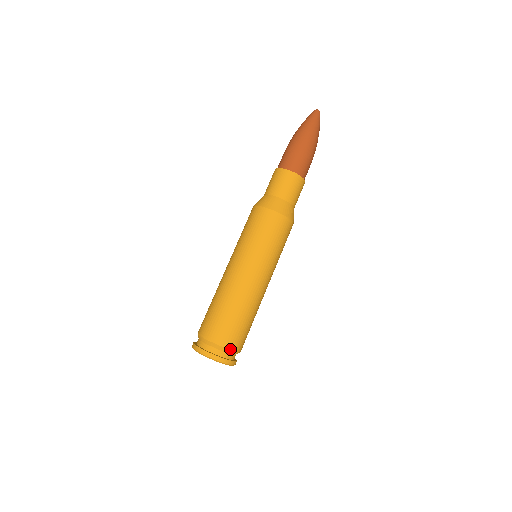
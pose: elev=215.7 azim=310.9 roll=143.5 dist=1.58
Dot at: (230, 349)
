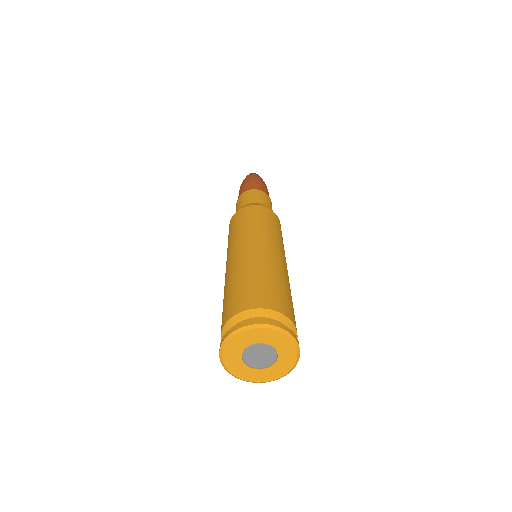
Dot at: (253, 309)
